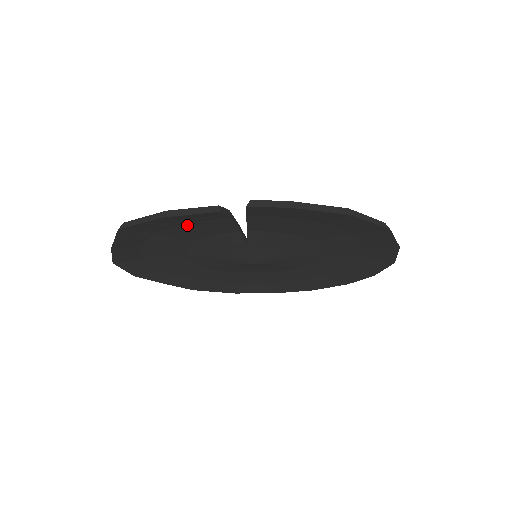
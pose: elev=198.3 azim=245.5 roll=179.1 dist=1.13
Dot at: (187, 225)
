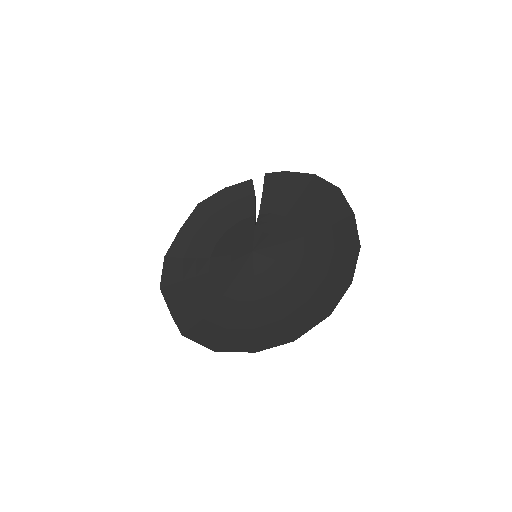
Dot at: (231, 205)
